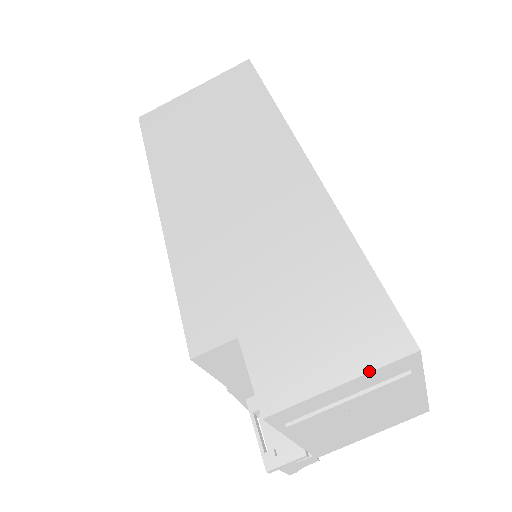
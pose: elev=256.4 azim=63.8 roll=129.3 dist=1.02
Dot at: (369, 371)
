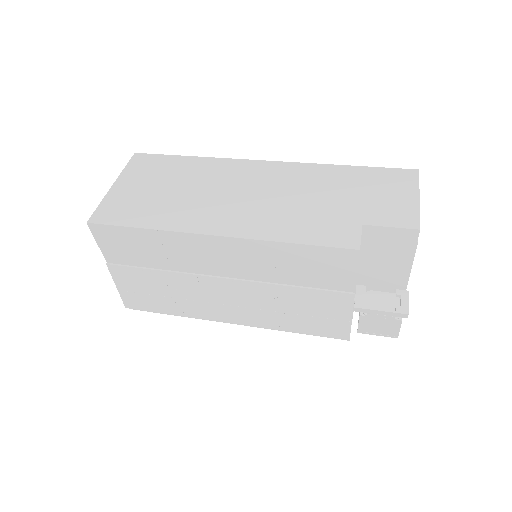
Dot at: occluded
